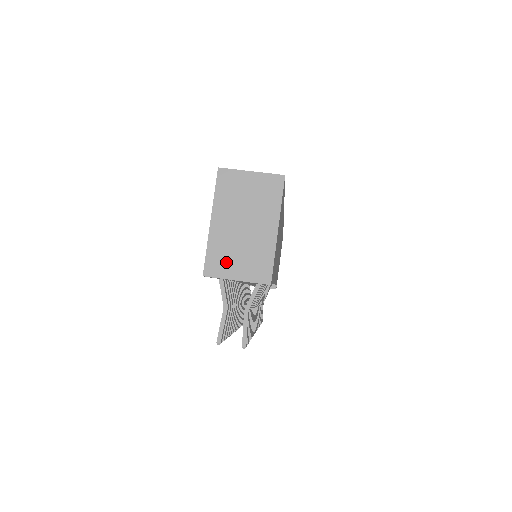
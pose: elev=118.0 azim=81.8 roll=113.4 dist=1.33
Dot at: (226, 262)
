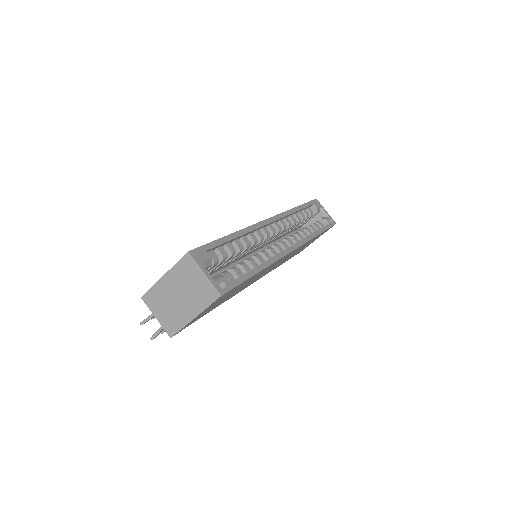
Dot at: (157, 304)
